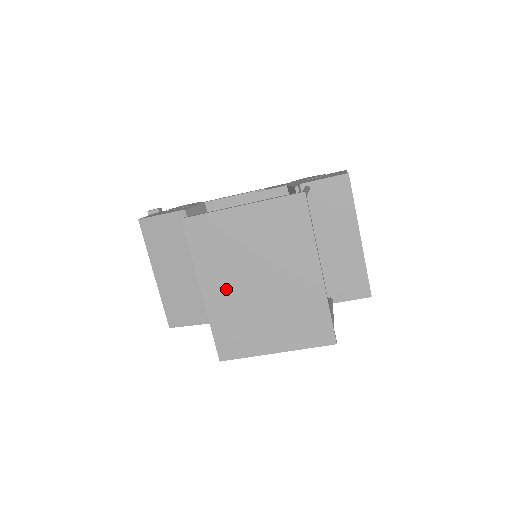
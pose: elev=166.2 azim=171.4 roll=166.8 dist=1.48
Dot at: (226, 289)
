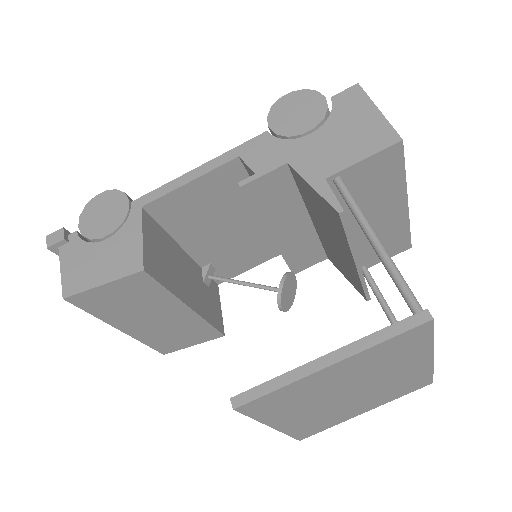
Dot at: (306, 414)
